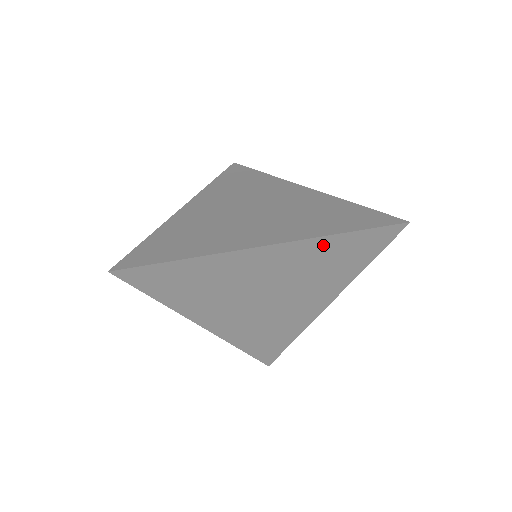
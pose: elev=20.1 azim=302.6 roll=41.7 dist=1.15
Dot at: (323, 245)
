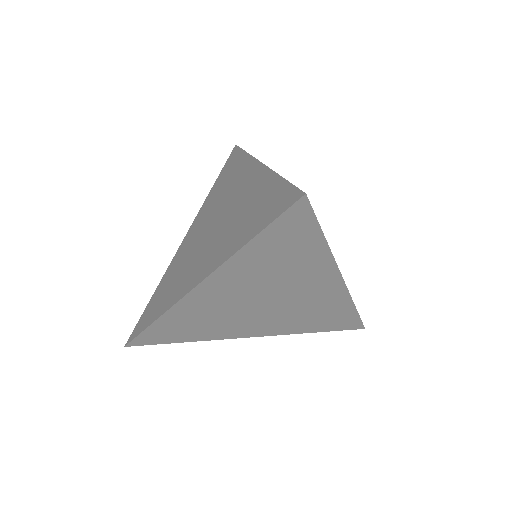
Dot at: (246, 258)
